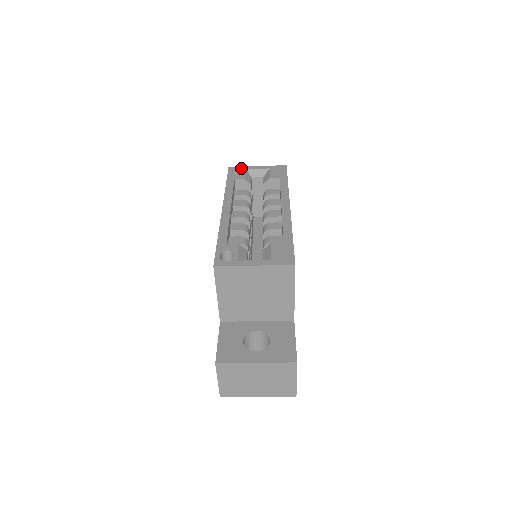
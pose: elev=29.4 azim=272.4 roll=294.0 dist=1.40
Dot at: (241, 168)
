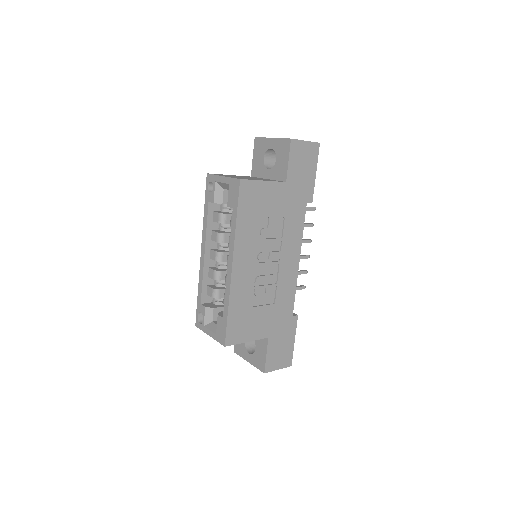
Dot at: (213, 179)
